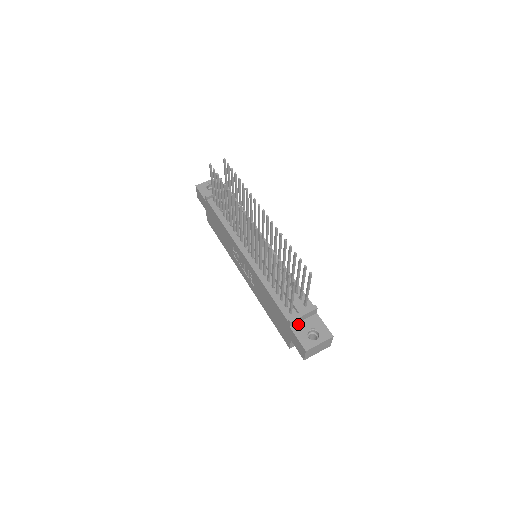
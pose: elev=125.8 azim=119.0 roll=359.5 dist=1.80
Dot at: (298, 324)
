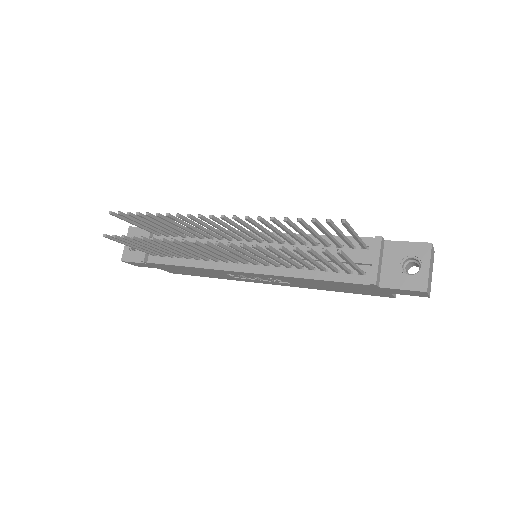
Dot at: (383, 274)
